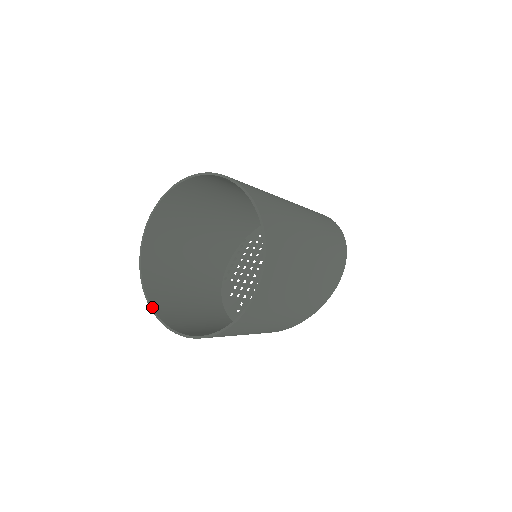
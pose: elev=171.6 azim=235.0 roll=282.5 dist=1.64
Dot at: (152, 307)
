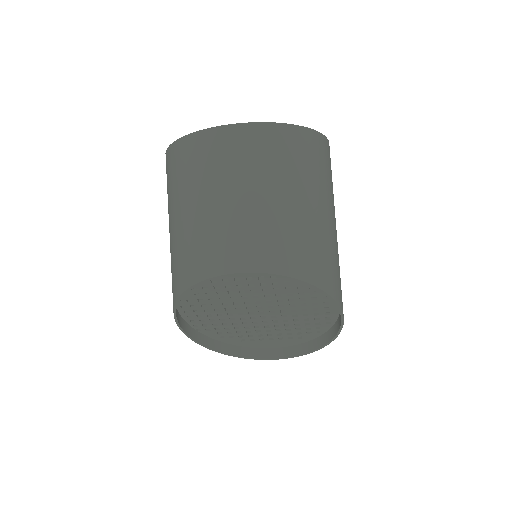
Dot at: (179, 141)
